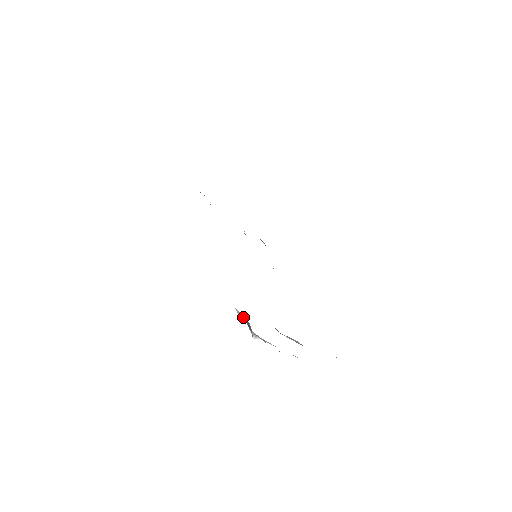
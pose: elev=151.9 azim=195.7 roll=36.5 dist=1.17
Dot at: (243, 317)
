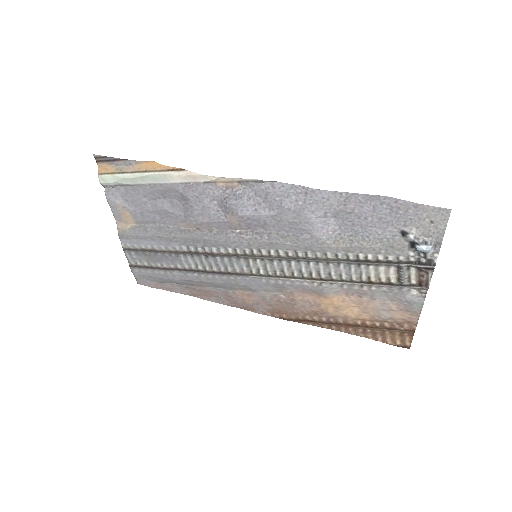
Dot at: (417, 235)
